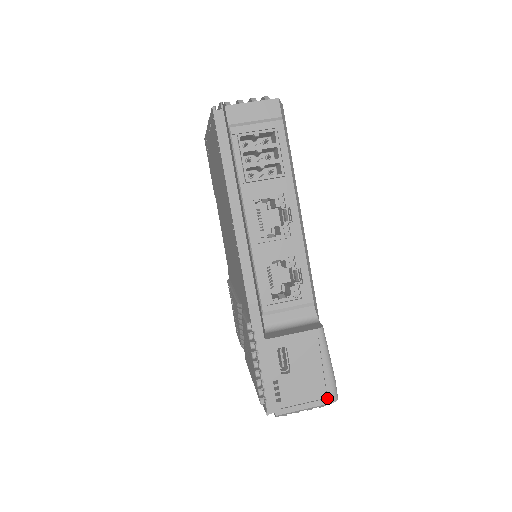
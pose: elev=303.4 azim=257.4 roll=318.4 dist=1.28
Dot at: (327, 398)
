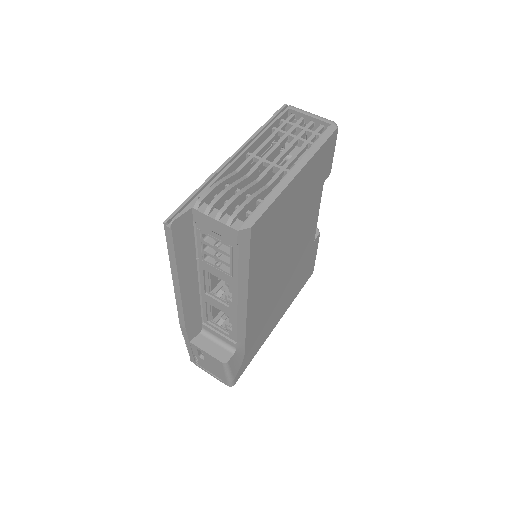
Dot at: (224, 382)
